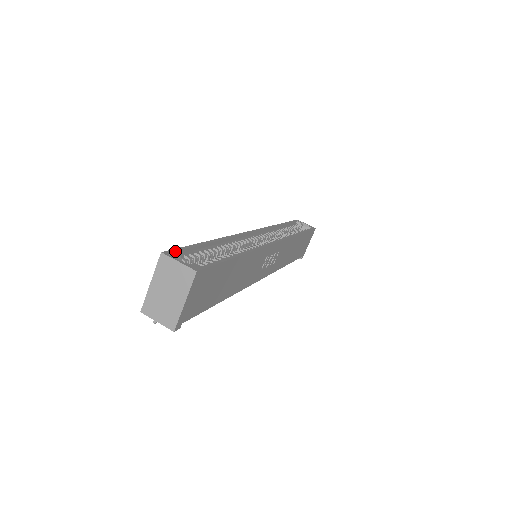
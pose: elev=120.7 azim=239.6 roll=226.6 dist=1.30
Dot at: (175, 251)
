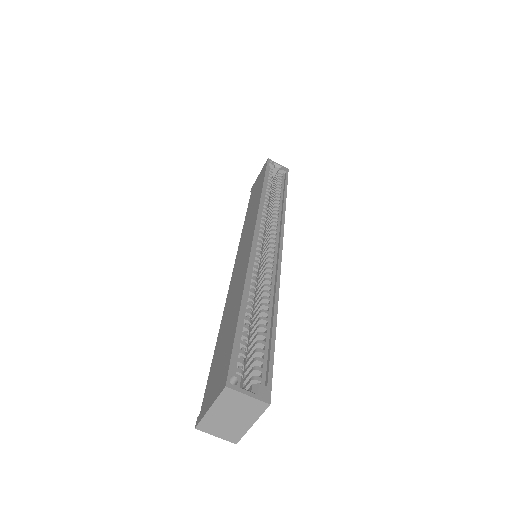
Dot at: (233, 369)
